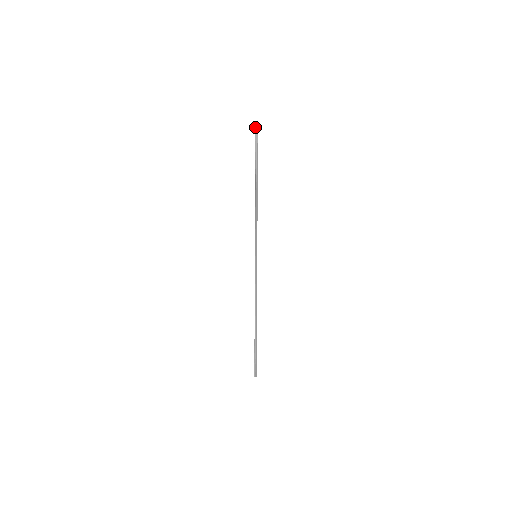
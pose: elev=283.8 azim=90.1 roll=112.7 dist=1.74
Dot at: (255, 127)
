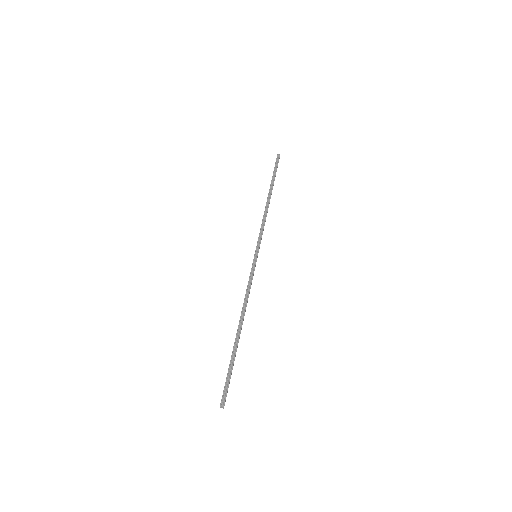
Dot at: (277, 156)
